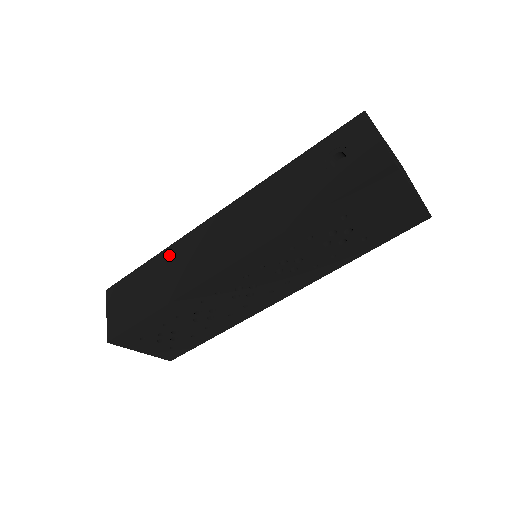
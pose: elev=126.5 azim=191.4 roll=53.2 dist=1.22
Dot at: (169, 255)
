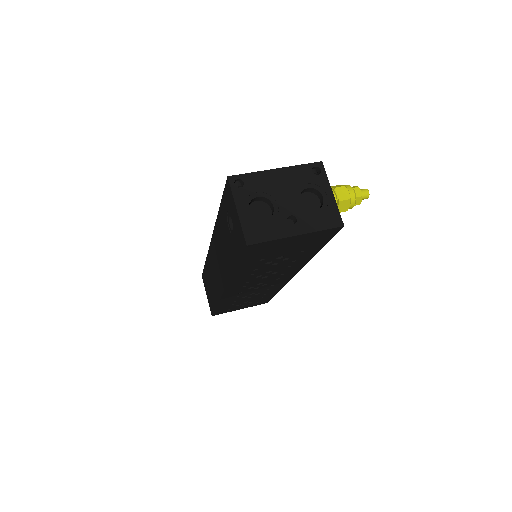
Dot at: (208, 265)
